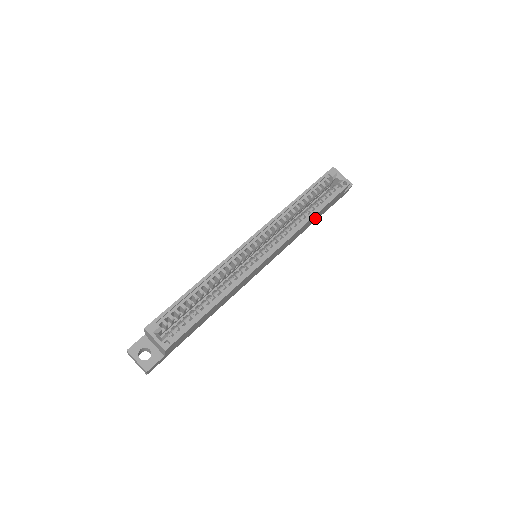
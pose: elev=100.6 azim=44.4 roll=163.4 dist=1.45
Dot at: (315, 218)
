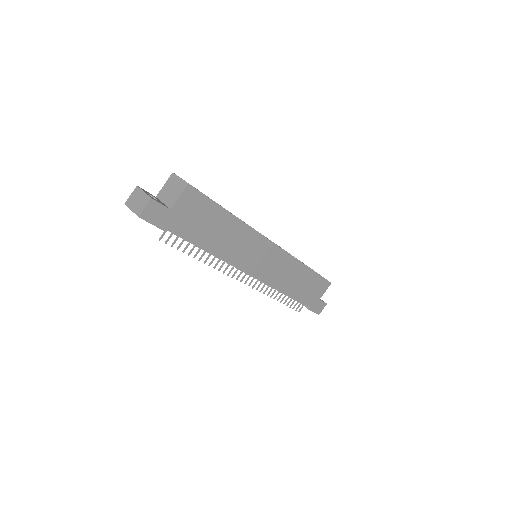
Dot at: (301, 285)
